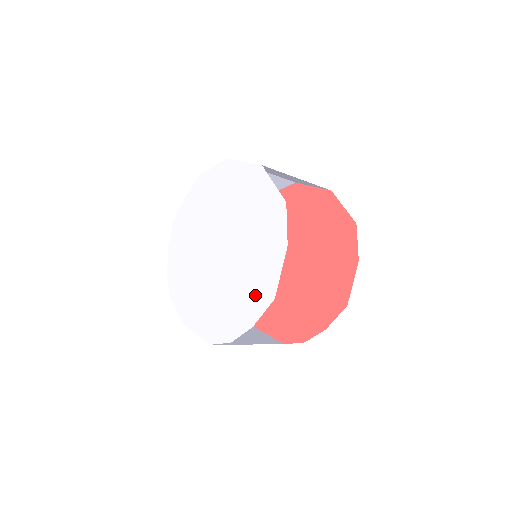
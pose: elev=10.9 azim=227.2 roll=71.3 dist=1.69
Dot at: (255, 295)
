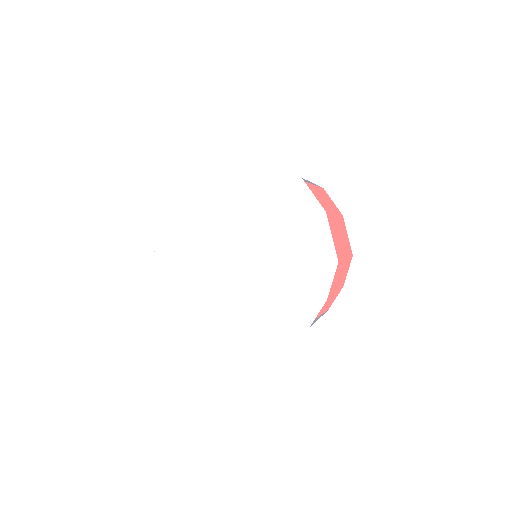
Dot at: (313, 272)
